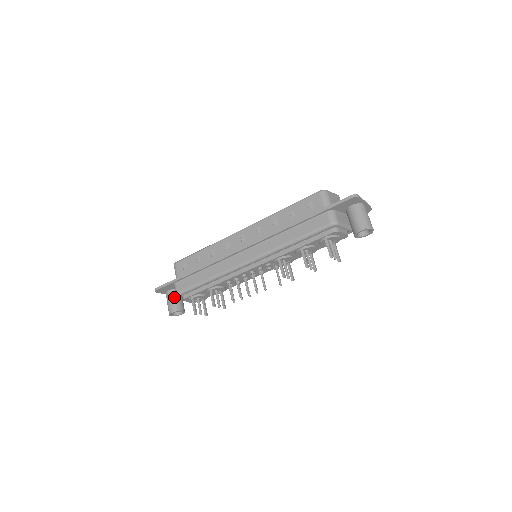
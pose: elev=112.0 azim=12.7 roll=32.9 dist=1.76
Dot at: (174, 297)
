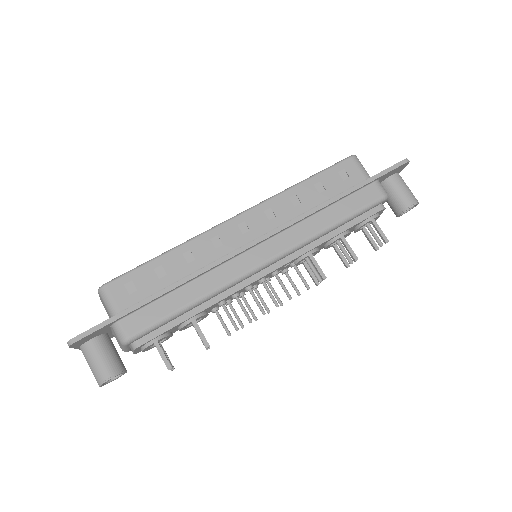
Dot at: (107, 349)
